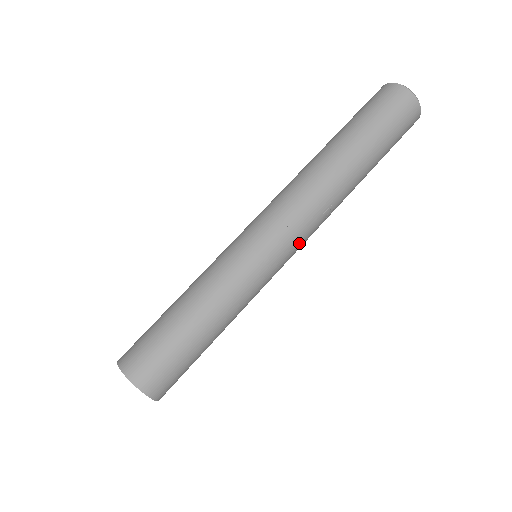
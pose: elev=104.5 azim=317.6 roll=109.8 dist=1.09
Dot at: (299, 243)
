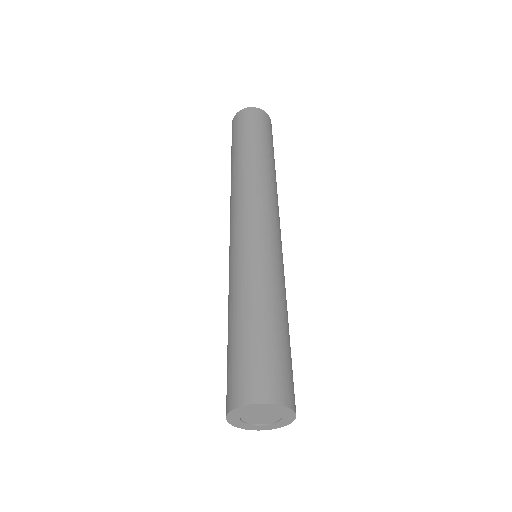
Dot at: occluded
